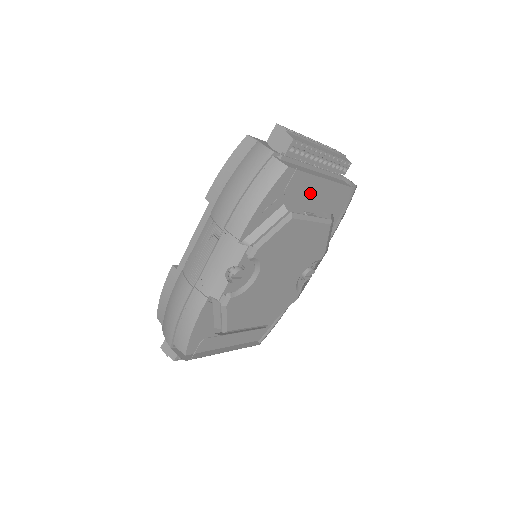
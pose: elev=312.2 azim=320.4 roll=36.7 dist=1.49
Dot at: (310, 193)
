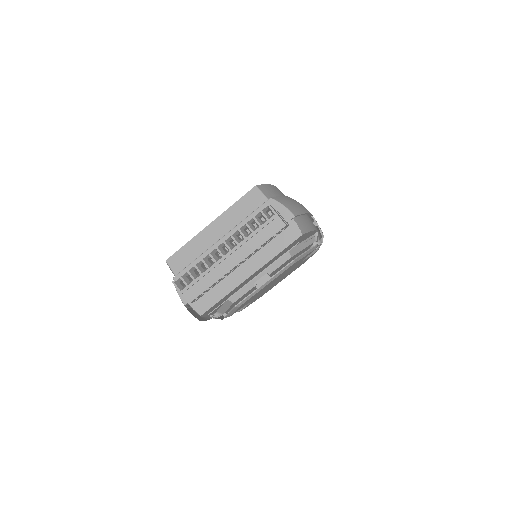
Dot at: (247, 280)
